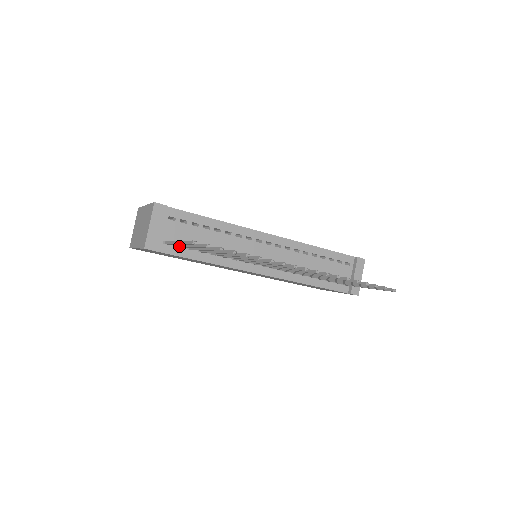
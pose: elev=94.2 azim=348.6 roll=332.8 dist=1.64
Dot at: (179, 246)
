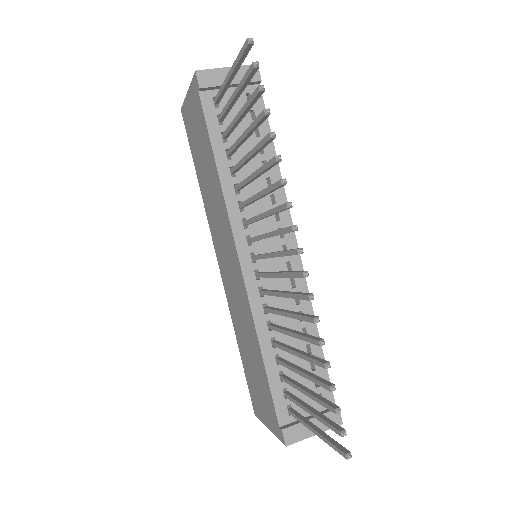
Dot at: (221, 113)
